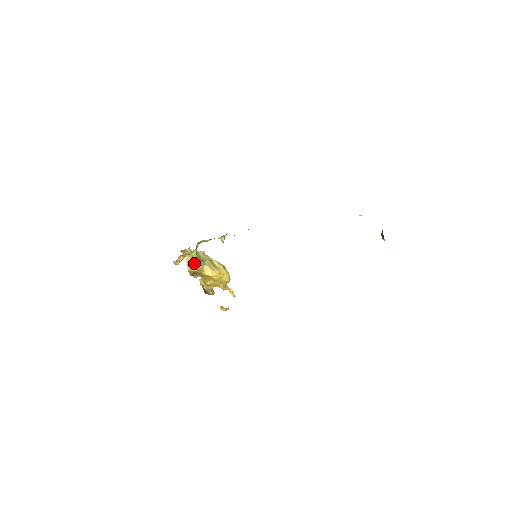
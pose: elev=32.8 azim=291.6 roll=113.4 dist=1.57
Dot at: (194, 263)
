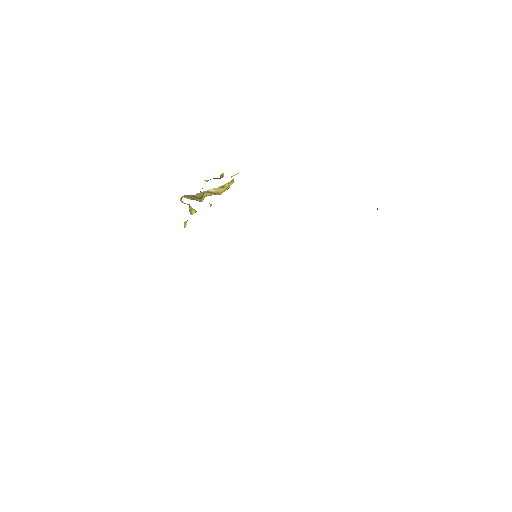
Dot at: occluded
